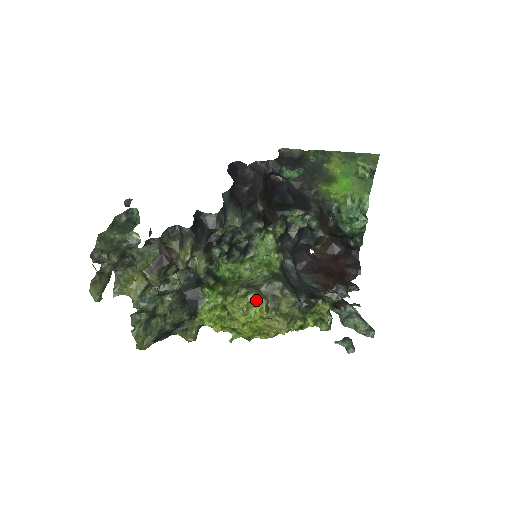
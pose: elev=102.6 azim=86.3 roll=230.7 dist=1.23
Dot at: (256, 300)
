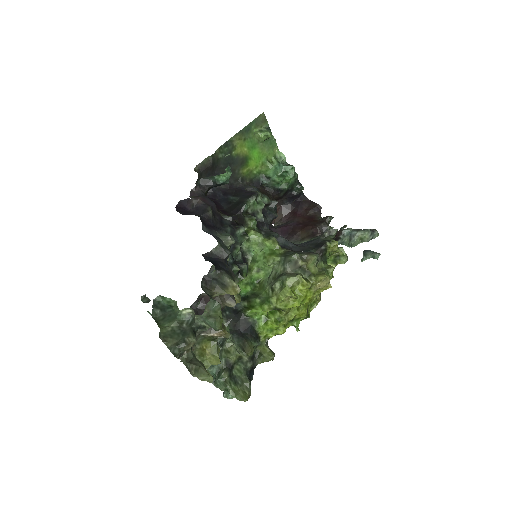
Dot at: (294, 281)
